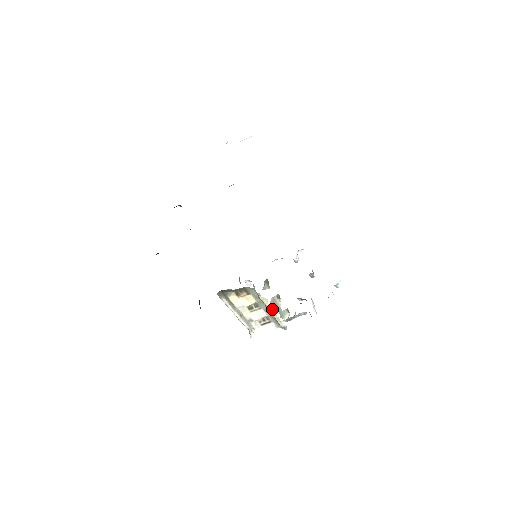
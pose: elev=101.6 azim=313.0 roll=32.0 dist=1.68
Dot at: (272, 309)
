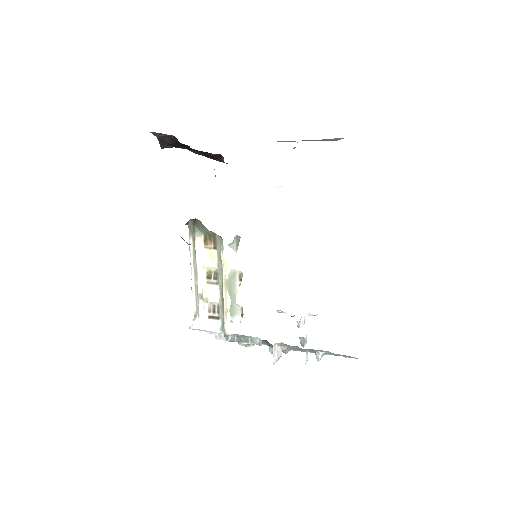
Dot at: (226, 287)
